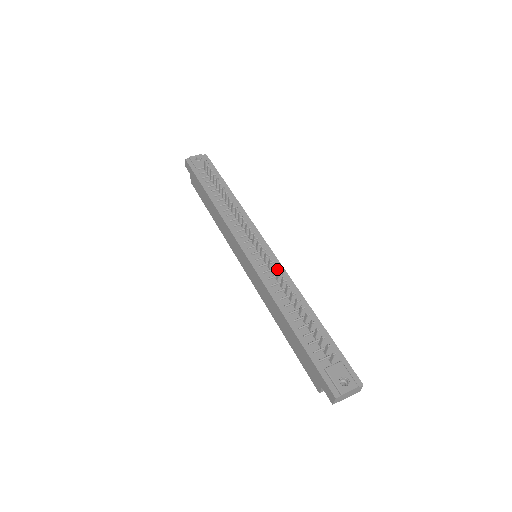
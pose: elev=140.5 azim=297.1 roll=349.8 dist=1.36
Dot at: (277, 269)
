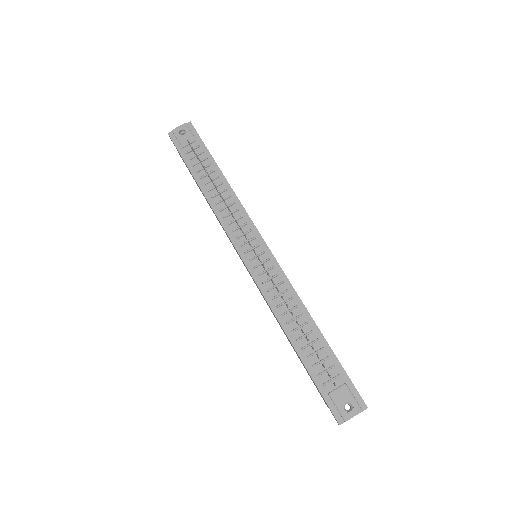
Dot at: (277, 276)
